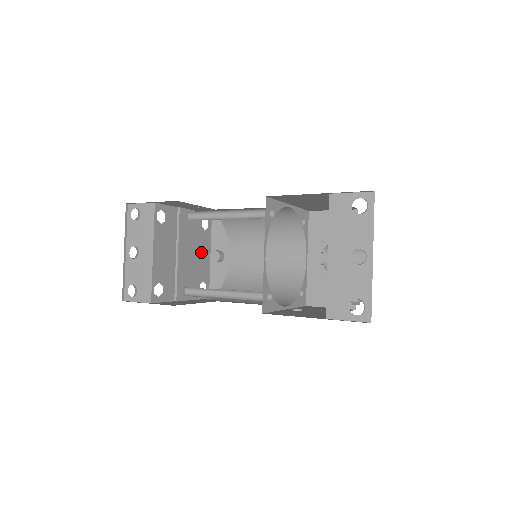
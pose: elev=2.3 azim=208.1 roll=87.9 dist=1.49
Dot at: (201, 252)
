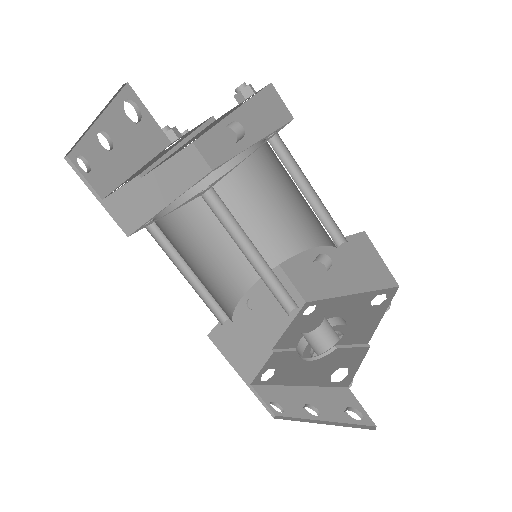
Dot at: (215, 123)
